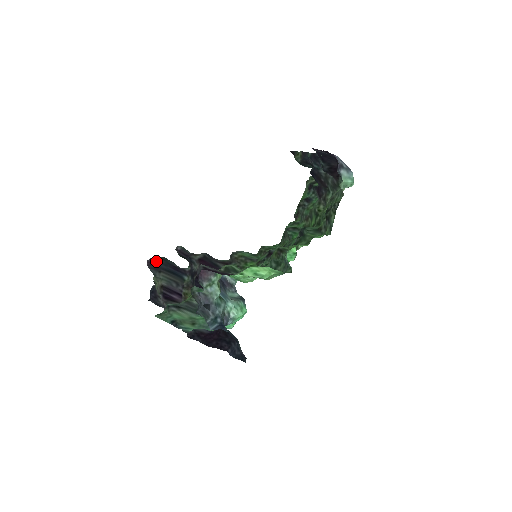
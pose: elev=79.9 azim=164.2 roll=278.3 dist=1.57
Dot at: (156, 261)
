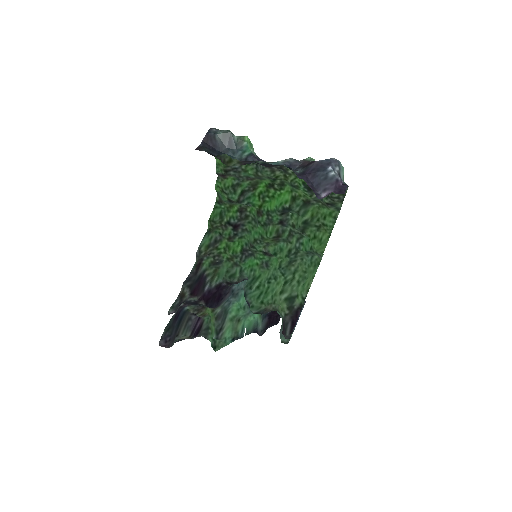
Dot at: (169, 338)
